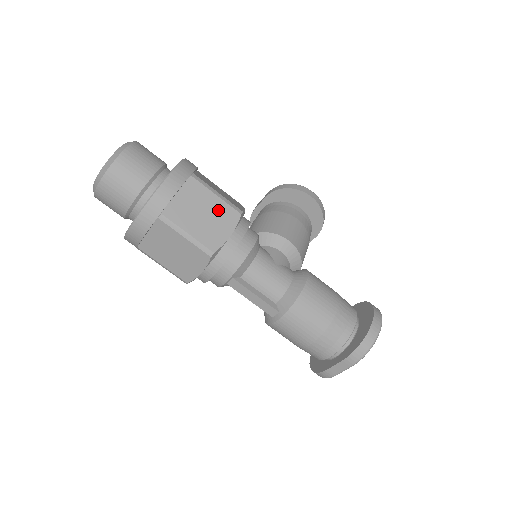
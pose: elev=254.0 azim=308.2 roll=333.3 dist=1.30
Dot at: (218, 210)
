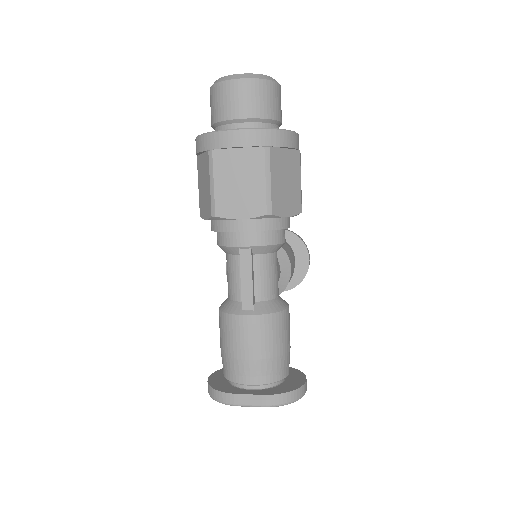
Dot at: (295, 192)
